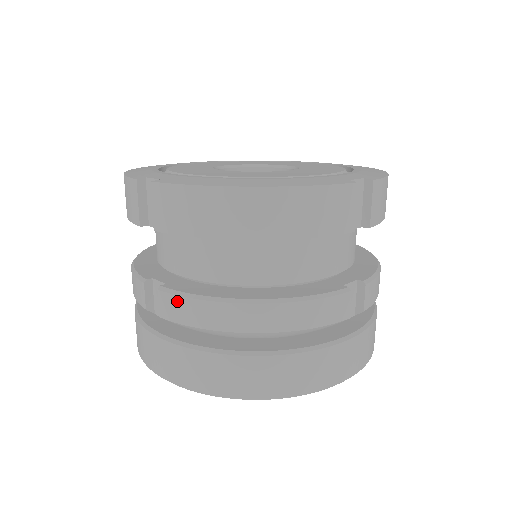
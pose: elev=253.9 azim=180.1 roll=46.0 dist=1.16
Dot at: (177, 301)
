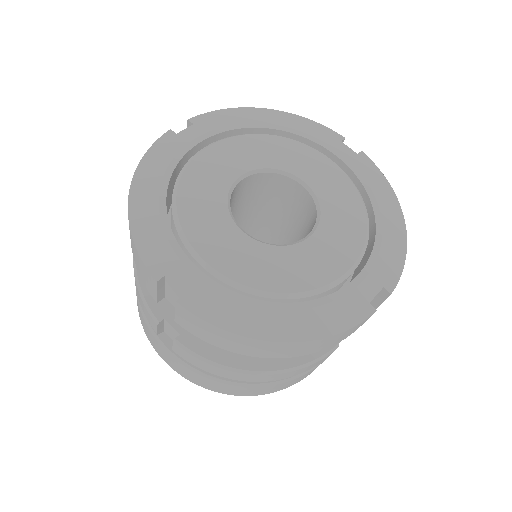
Dot at: (192, 358)
